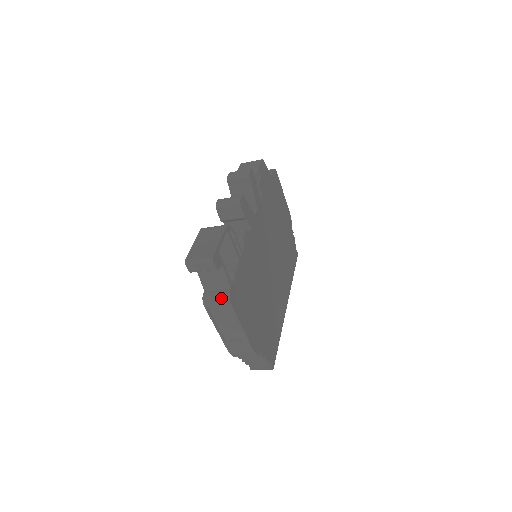
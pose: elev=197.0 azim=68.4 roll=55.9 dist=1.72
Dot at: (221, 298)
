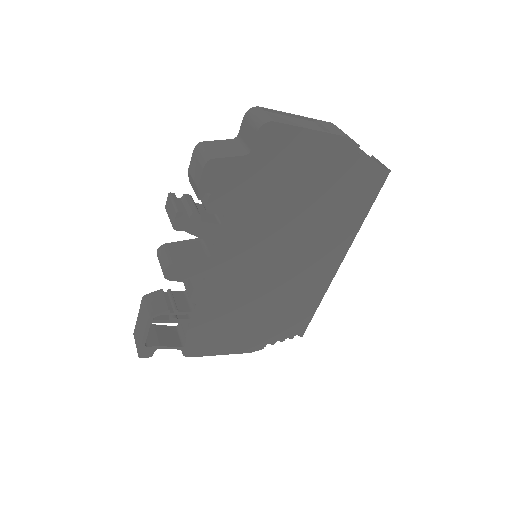
Dot at: occluded
